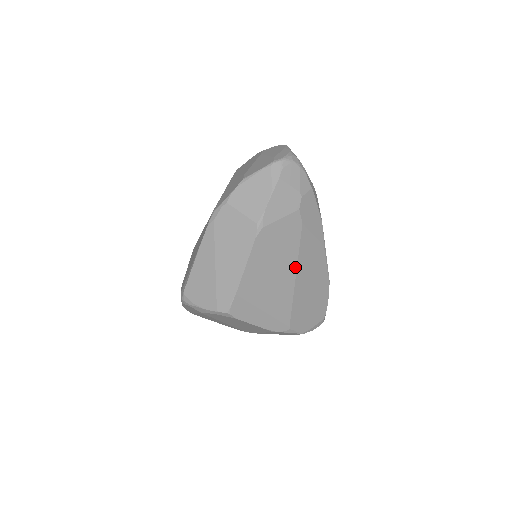
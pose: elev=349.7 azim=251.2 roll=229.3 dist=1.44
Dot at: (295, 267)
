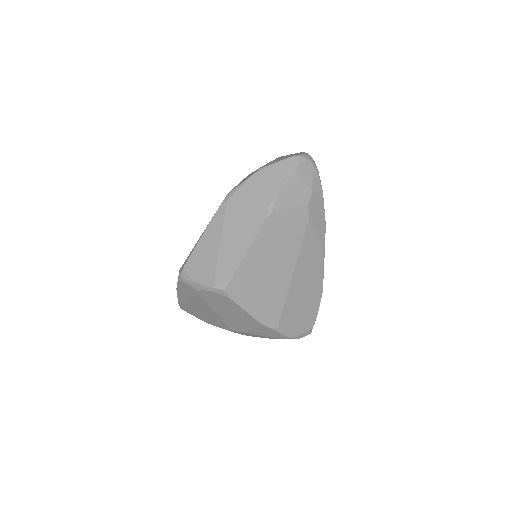
Dot at: (295, 262)
